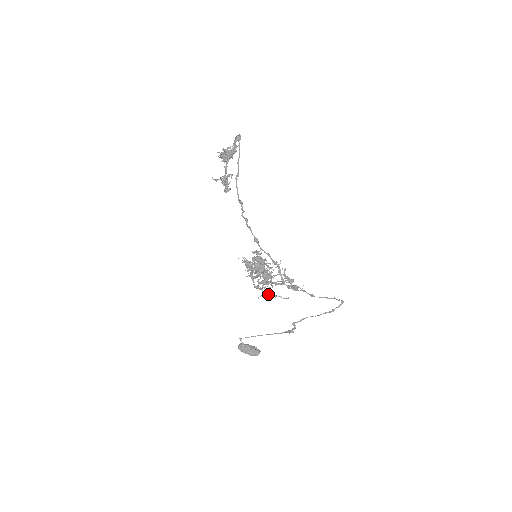
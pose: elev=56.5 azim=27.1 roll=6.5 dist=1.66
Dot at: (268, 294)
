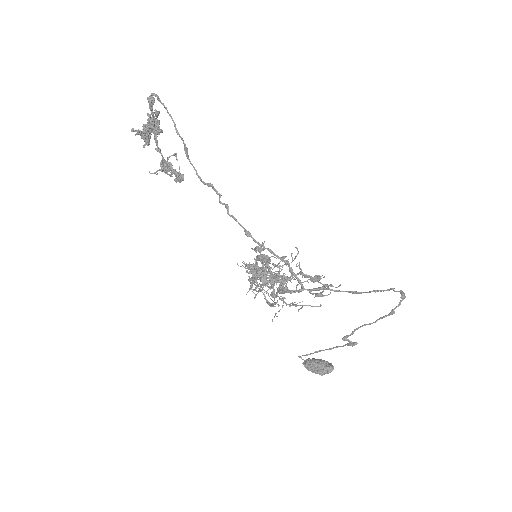
Dot at: (292, 305)
